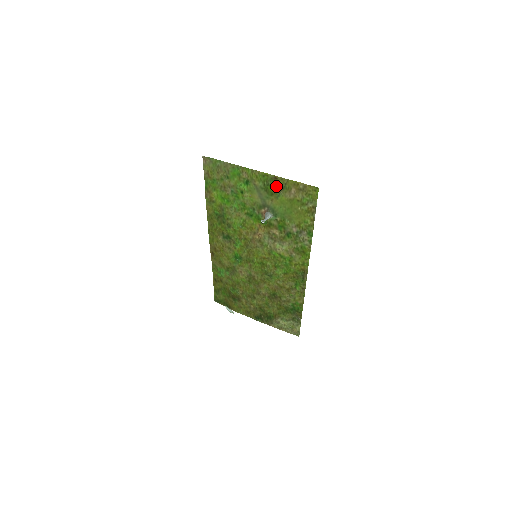
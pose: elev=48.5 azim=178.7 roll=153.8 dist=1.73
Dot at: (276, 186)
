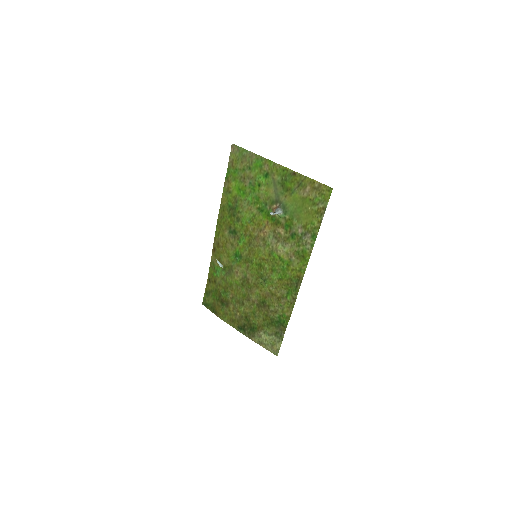
Dot at: (293, 182)
